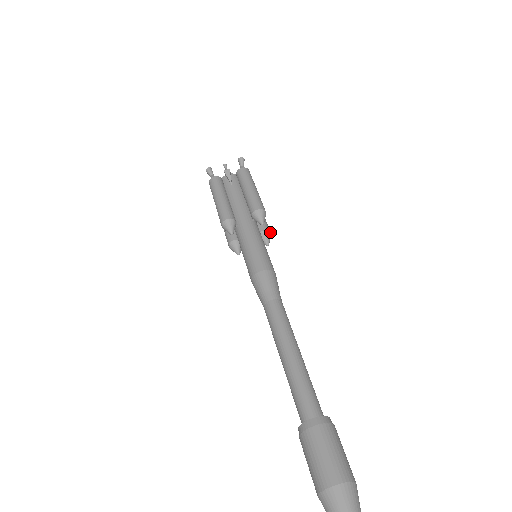
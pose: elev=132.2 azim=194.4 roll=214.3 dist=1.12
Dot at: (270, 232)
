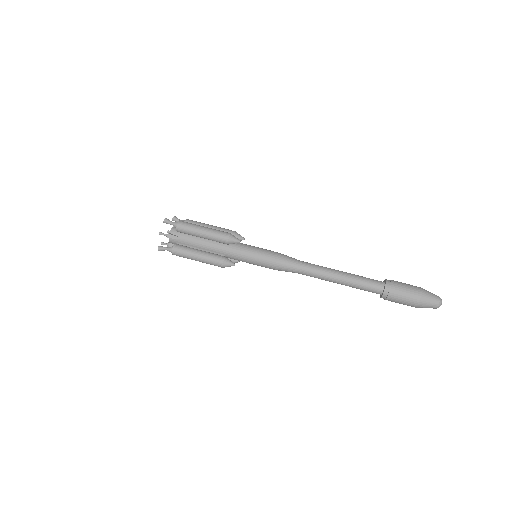
Dot at: (235, 232)
